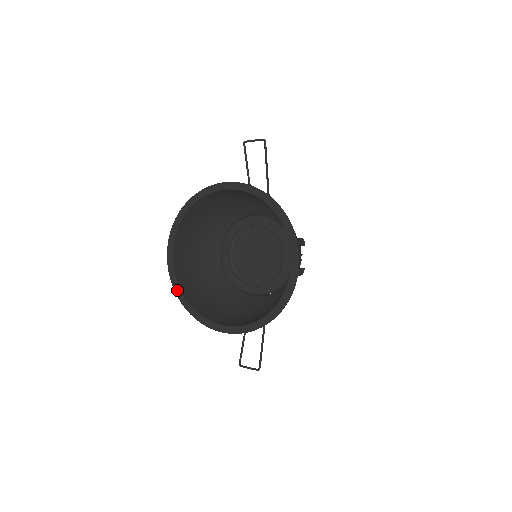
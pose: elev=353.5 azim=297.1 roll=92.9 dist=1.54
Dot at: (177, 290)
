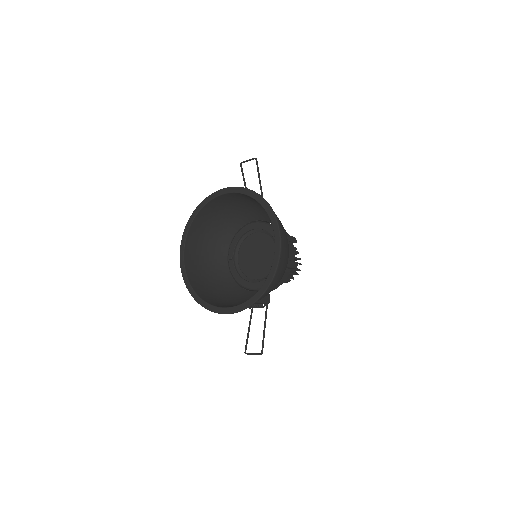
Dot at: (188, 285)
